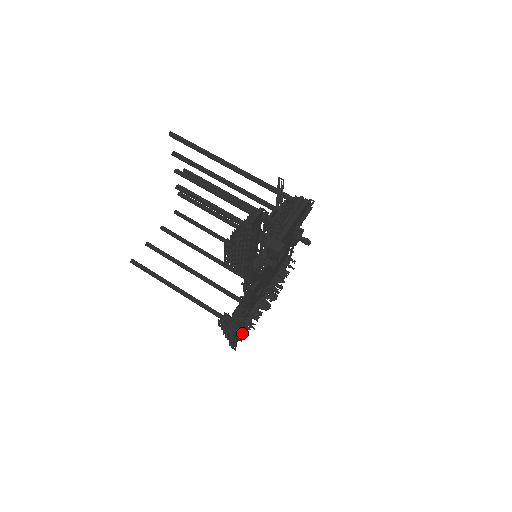
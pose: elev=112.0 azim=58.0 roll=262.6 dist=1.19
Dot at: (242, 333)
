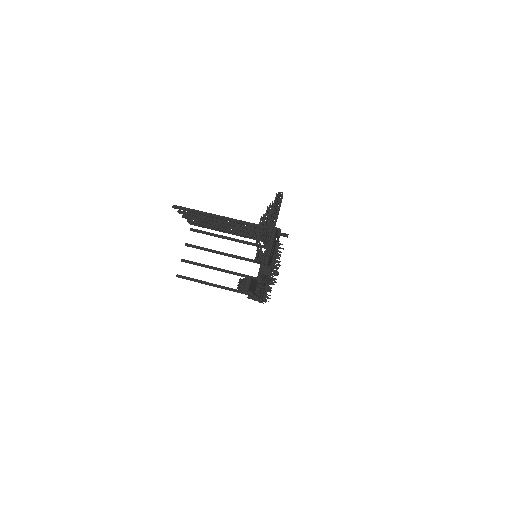
Dot at: occluded
